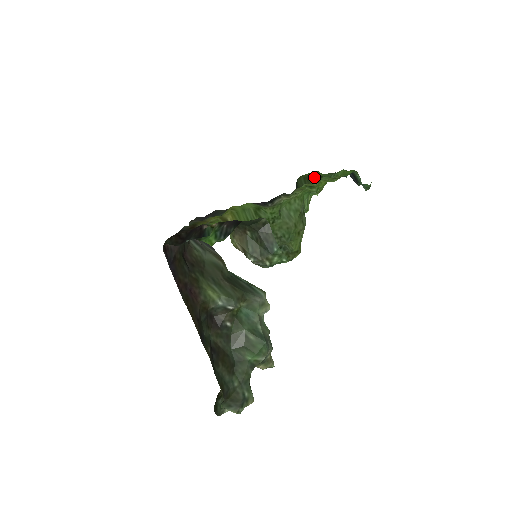
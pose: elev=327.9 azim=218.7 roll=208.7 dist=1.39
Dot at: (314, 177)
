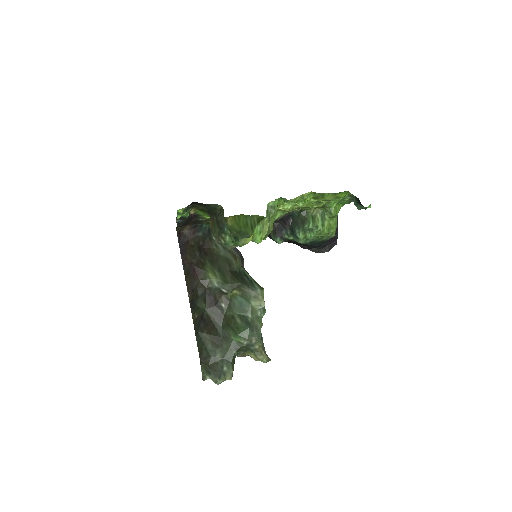
Dot at: occluded
